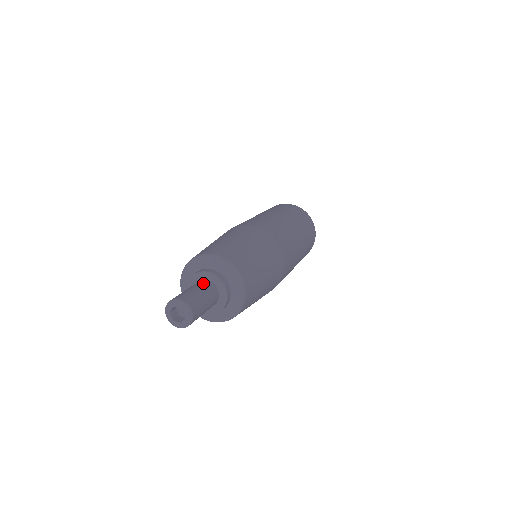
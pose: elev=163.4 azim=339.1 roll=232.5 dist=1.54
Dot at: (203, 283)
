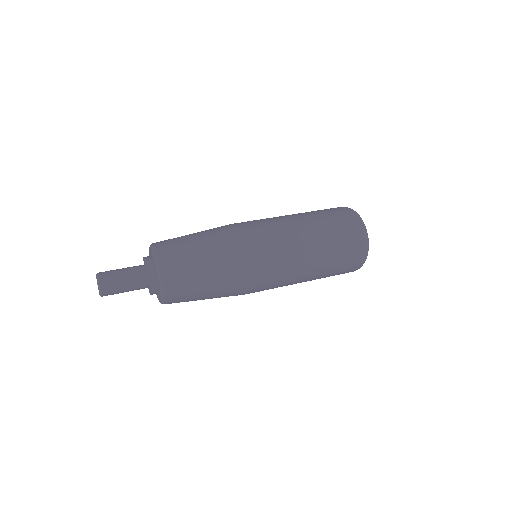
Dot at: (138, 270)
